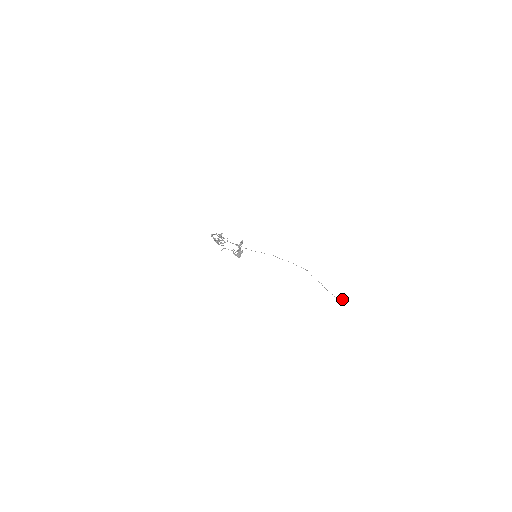
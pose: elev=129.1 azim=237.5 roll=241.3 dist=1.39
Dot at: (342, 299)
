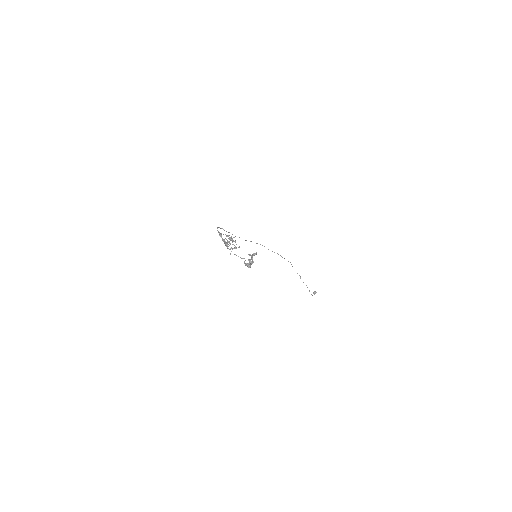
Dot at: (315, 293)
